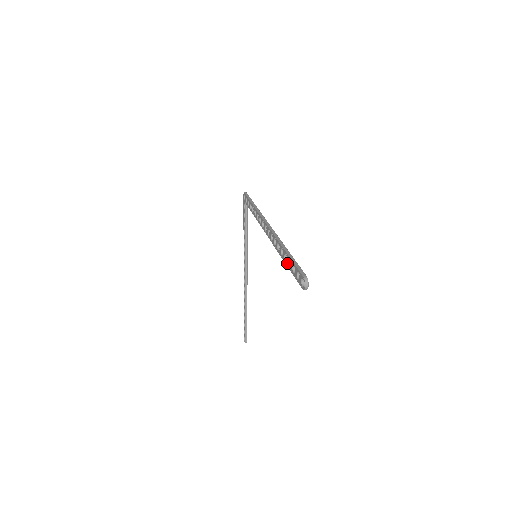
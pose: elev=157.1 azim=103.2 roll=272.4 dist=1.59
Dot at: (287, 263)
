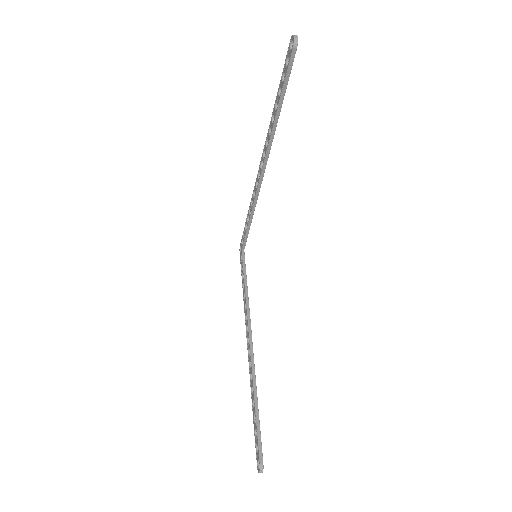
Dot at: (278, 101)
